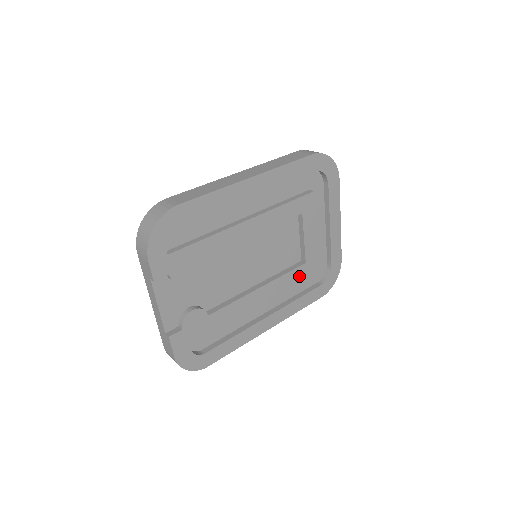
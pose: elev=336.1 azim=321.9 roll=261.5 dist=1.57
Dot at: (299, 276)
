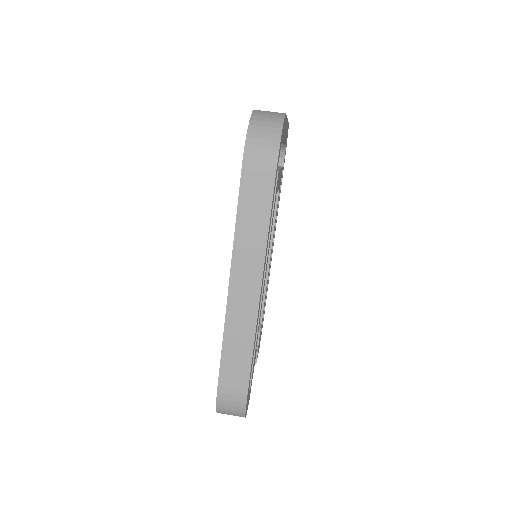
Dot at: (278, 199)
